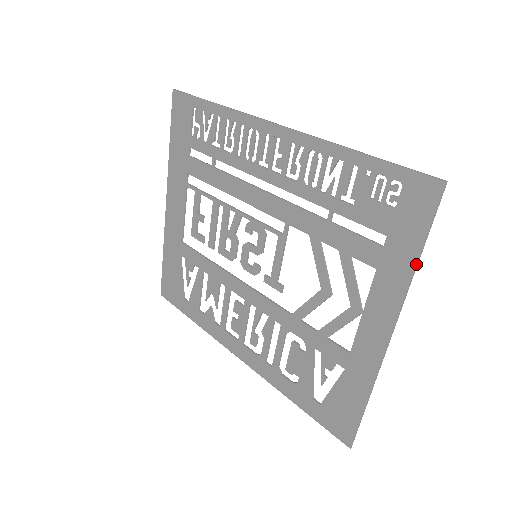
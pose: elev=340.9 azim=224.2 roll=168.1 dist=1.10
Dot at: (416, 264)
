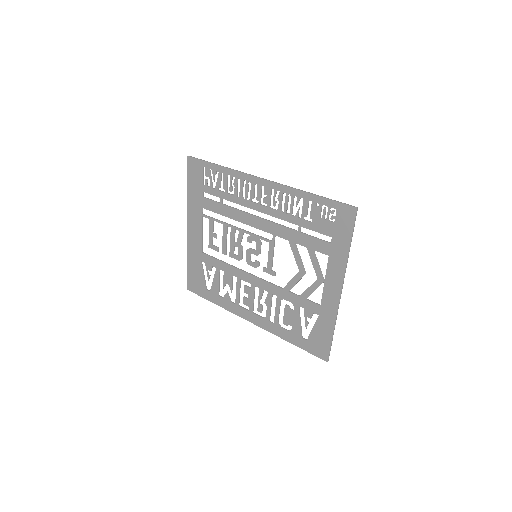
Dot at: (349, 251)
